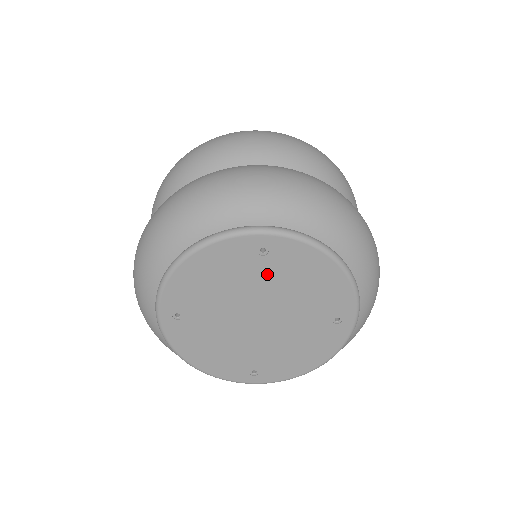
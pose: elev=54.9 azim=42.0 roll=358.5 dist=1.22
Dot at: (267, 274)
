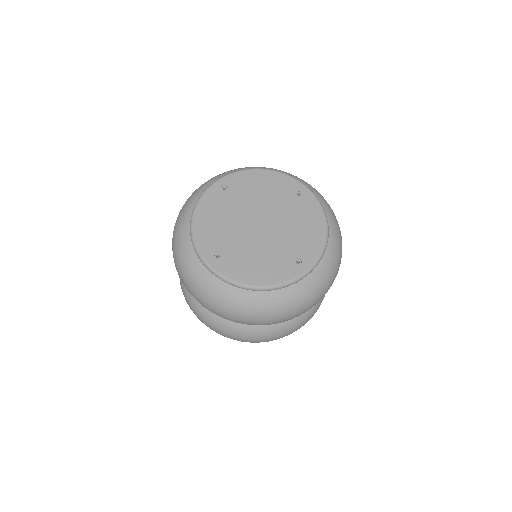
Dot at: (238, 198)
